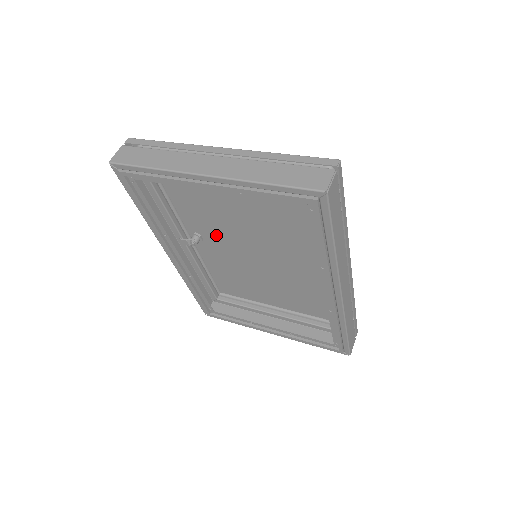
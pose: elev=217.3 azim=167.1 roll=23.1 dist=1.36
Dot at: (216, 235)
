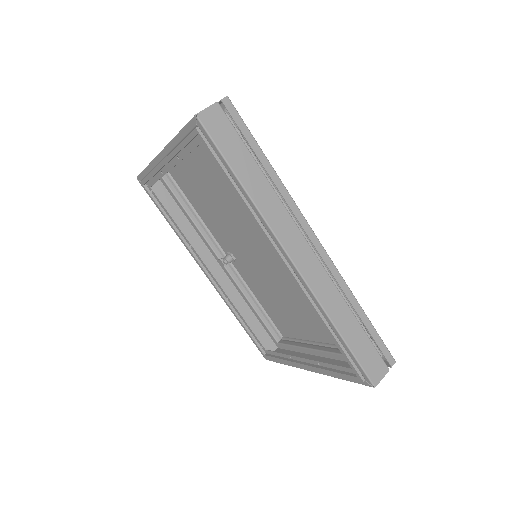
Dot at: (237, 248)
